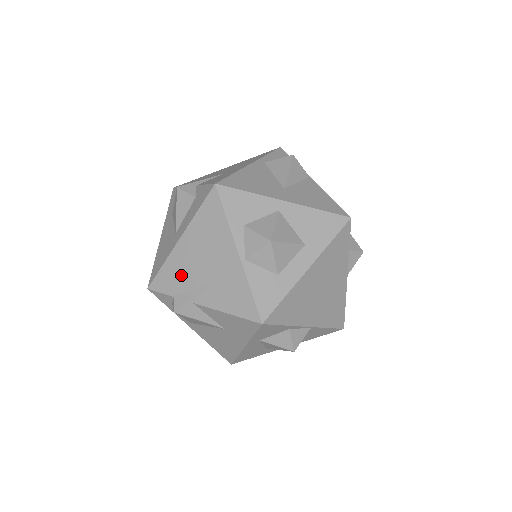
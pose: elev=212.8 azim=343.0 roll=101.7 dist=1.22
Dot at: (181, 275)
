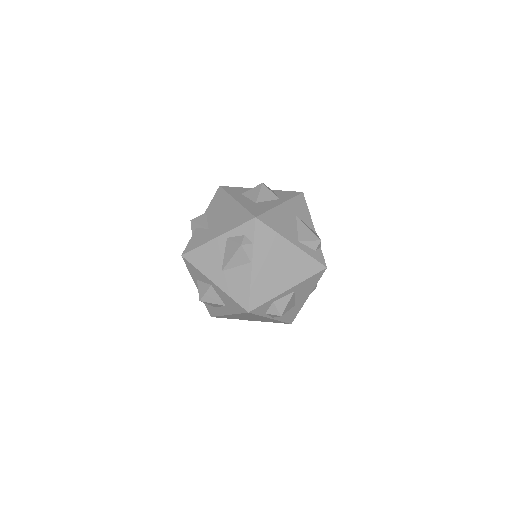
Dot at: occluded
